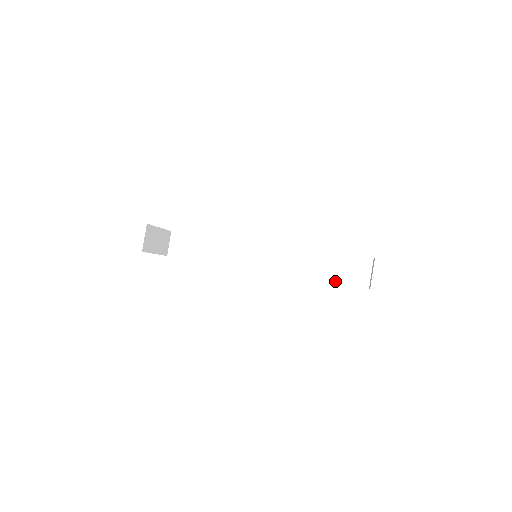
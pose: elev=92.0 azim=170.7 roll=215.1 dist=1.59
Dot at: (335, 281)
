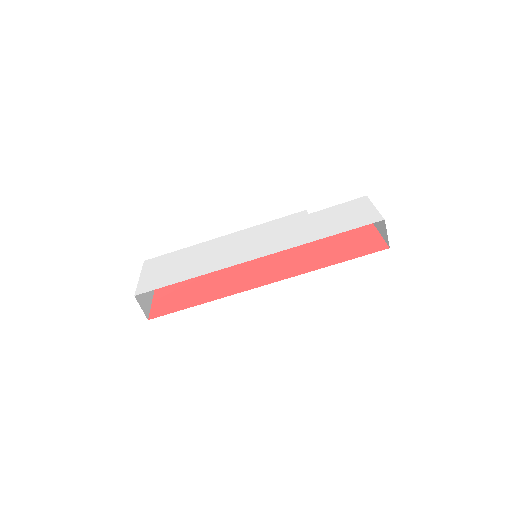
Dot at: occluded
